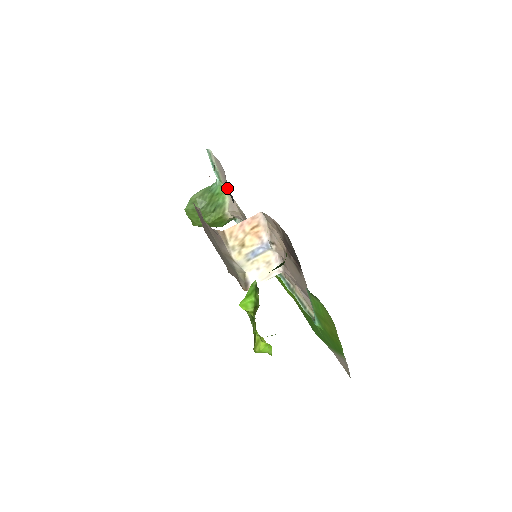
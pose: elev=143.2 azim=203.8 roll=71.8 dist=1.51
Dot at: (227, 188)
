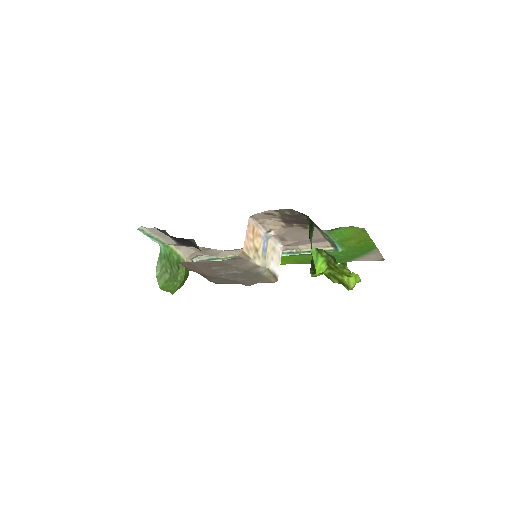
Dot at: (175, 242)
